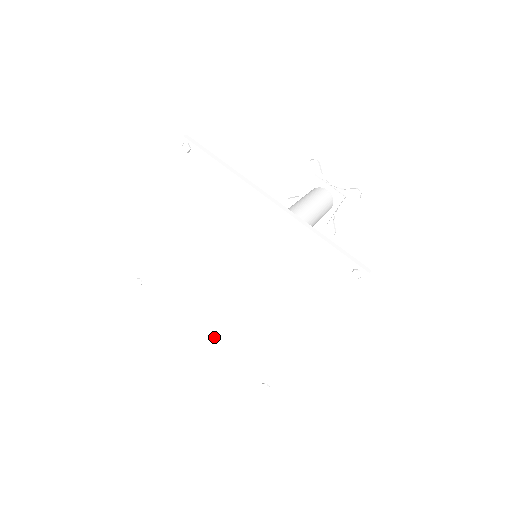
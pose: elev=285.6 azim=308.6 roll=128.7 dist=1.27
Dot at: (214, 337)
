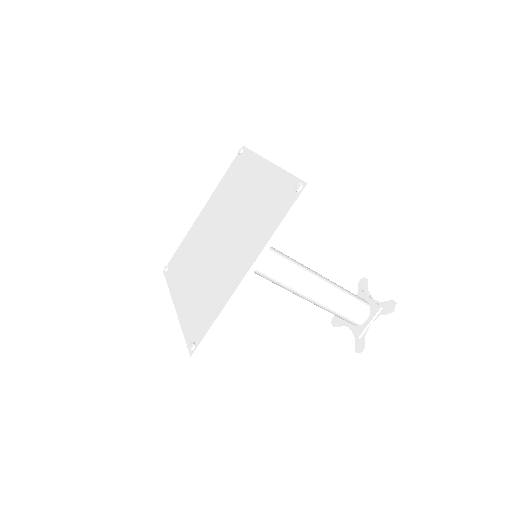
Dot at: (184, 303)
